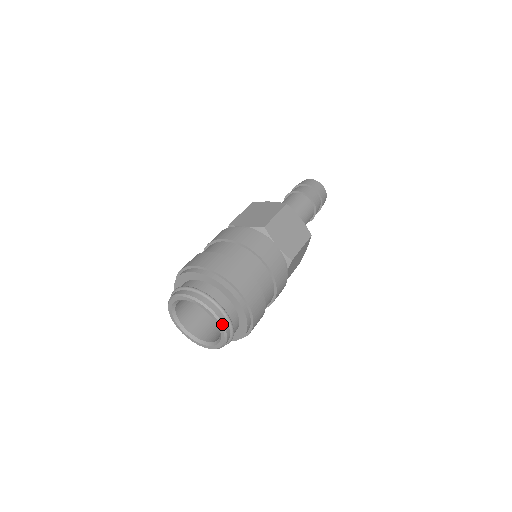
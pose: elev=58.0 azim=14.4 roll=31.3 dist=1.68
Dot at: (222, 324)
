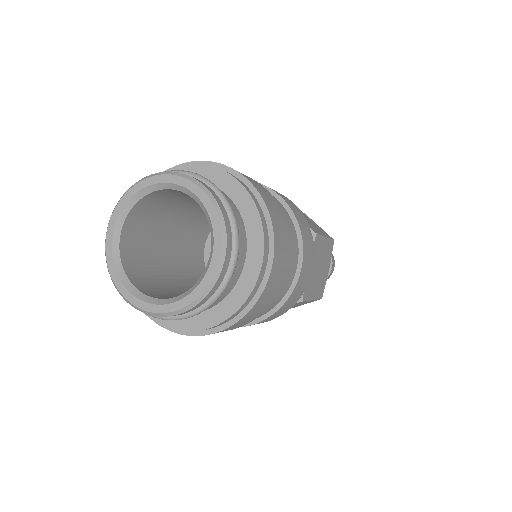
Dot at: (217, 206)
